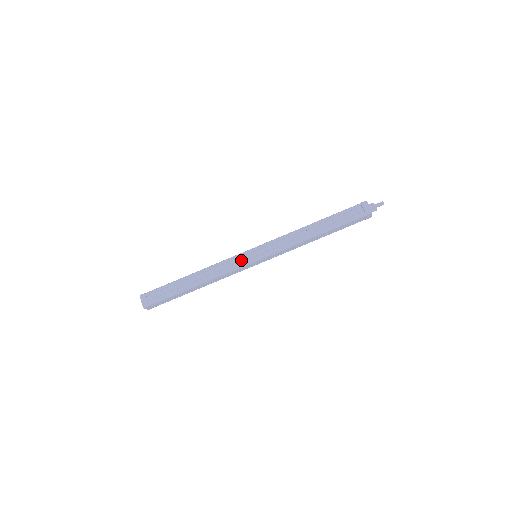
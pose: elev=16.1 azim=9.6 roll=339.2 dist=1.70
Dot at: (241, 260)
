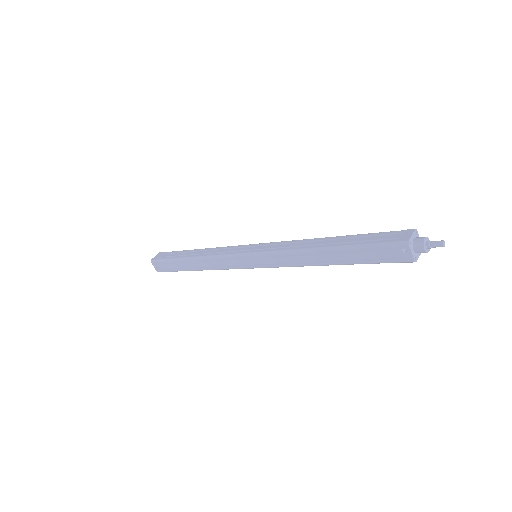
Dot at: (237, 249)
